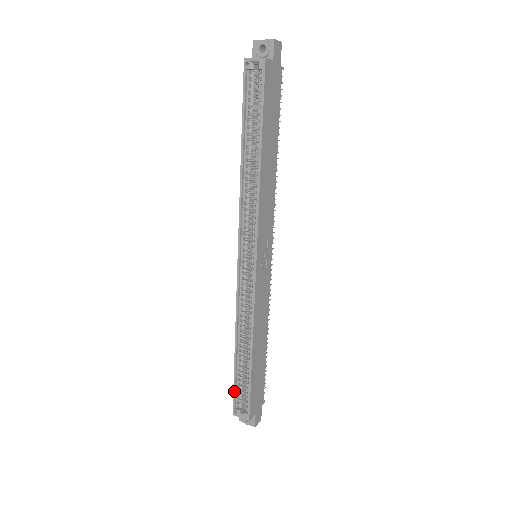
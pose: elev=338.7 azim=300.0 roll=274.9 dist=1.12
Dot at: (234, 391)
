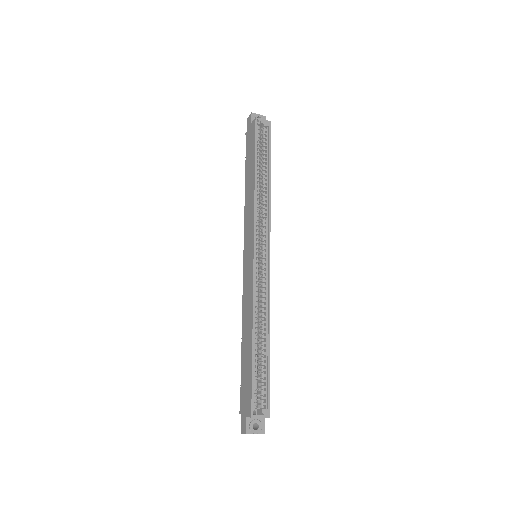
Dot at: (253, 386)
